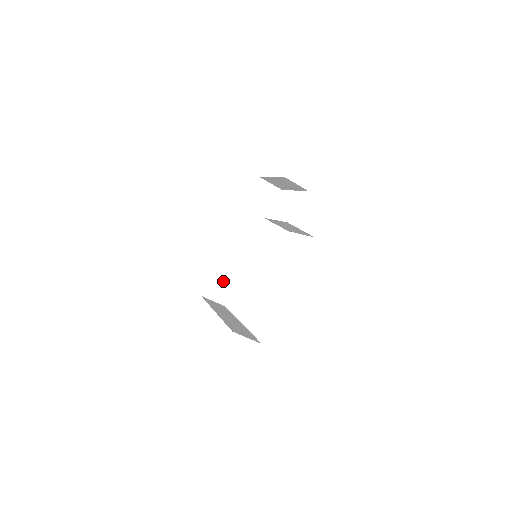
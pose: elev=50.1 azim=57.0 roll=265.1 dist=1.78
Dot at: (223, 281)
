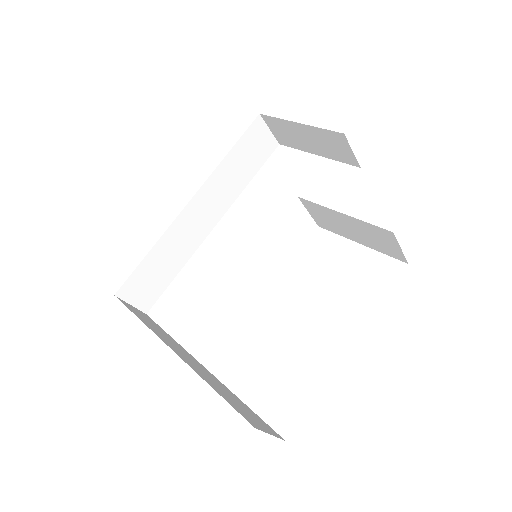
Dot at: (156, 273)
